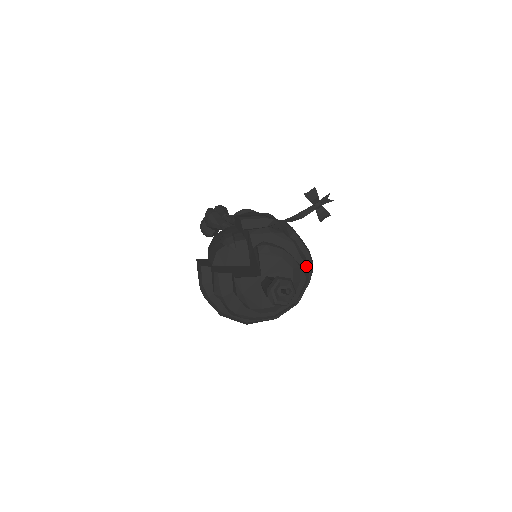
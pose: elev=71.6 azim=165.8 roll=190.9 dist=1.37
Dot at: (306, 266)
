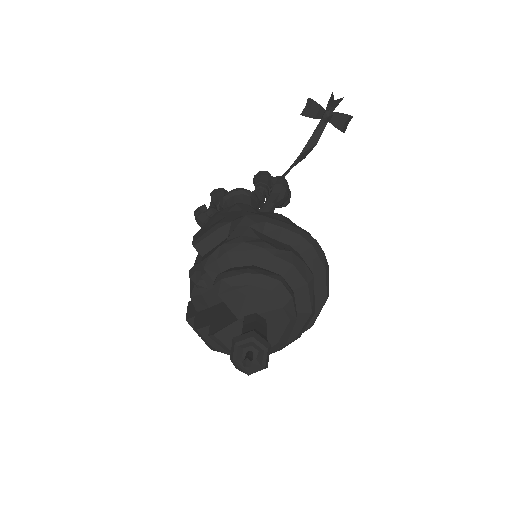
Dot at: (298, 265)
